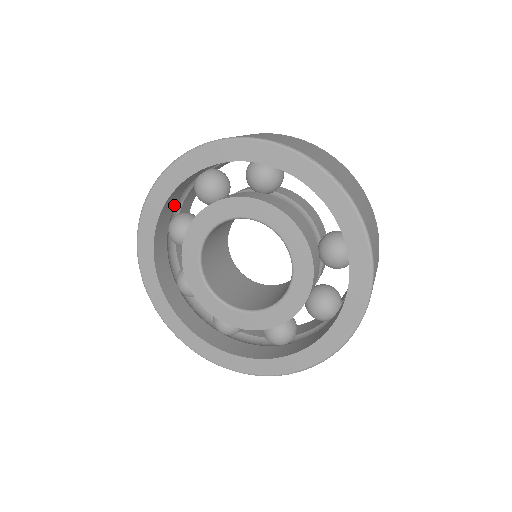
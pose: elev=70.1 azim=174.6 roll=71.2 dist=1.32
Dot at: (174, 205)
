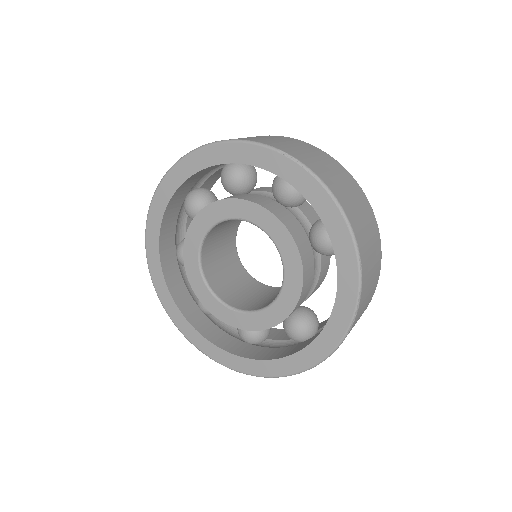
Dot at: occluded
